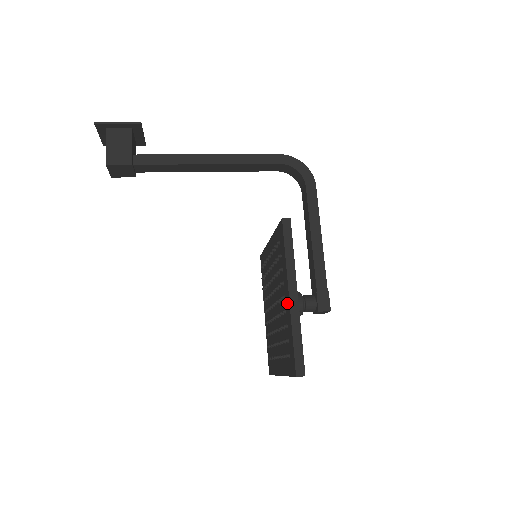
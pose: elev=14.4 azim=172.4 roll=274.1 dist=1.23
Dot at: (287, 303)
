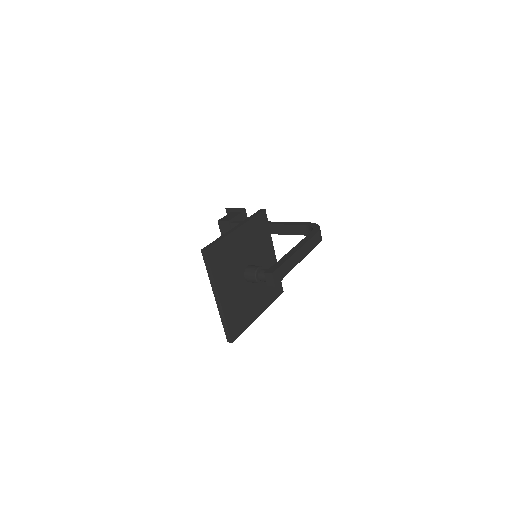
Dot at: occluded
